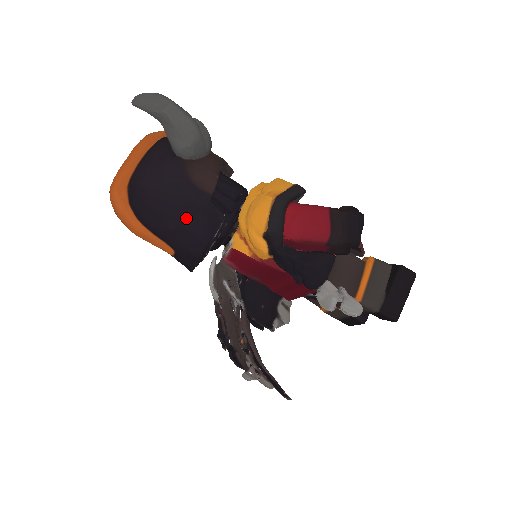
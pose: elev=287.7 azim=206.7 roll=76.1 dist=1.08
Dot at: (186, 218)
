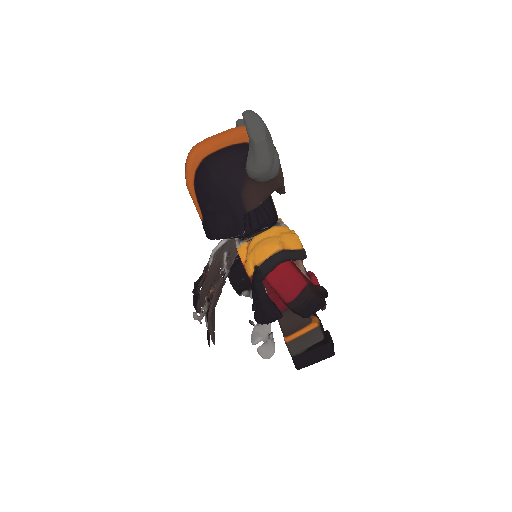
Dot at: (222, 212)
